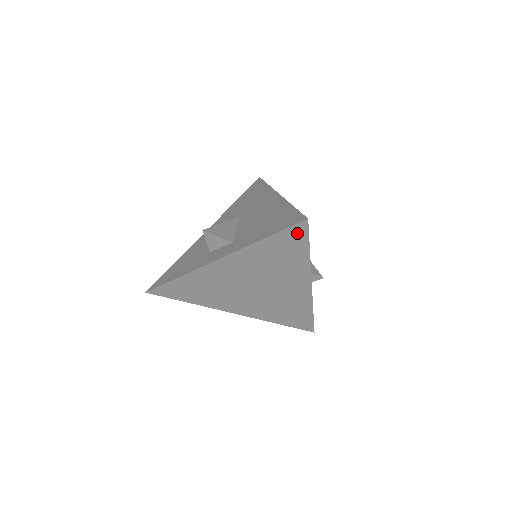
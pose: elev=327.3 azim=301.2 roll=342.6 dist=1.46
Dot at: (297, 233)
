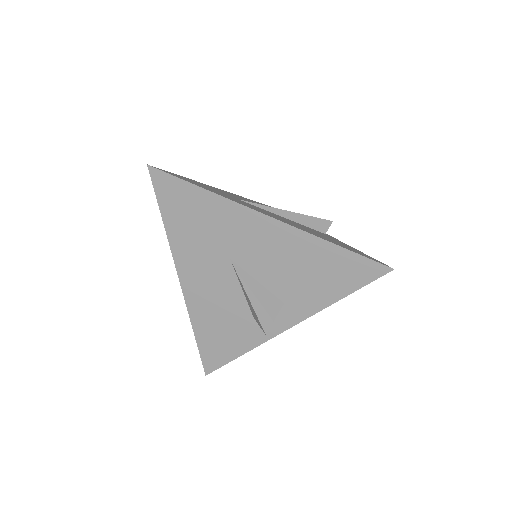
Dot at: occluded
